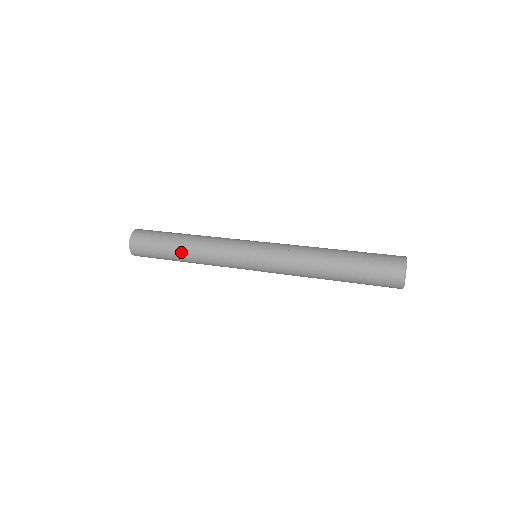
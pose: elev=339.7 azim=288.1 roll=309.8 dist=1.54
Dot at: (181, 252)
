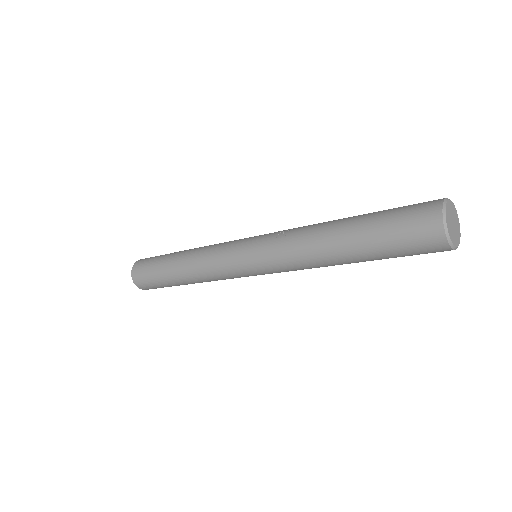
Dot at: (175, 264)
